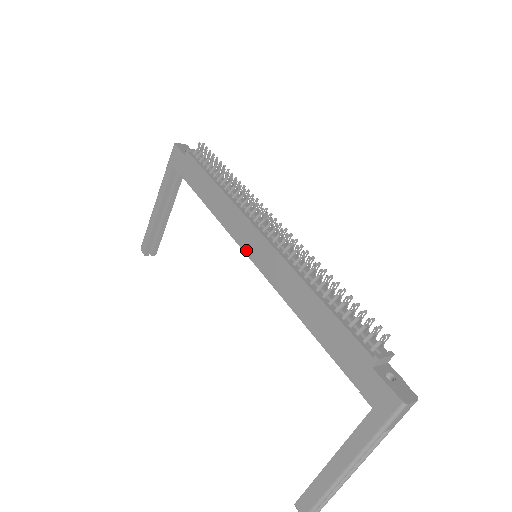
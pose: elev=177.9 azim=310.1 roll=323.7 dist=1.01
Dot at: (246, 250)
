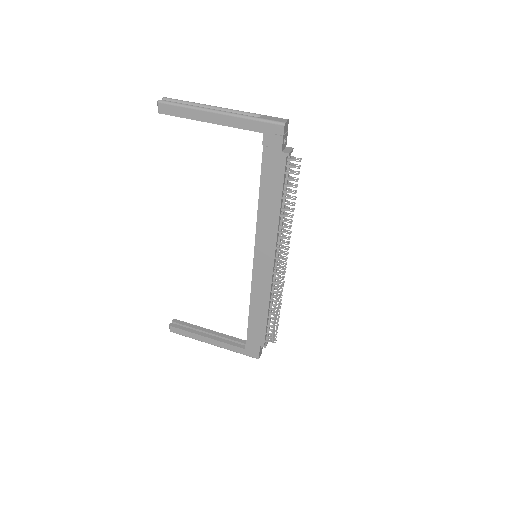
Dot at: (256, 257)
